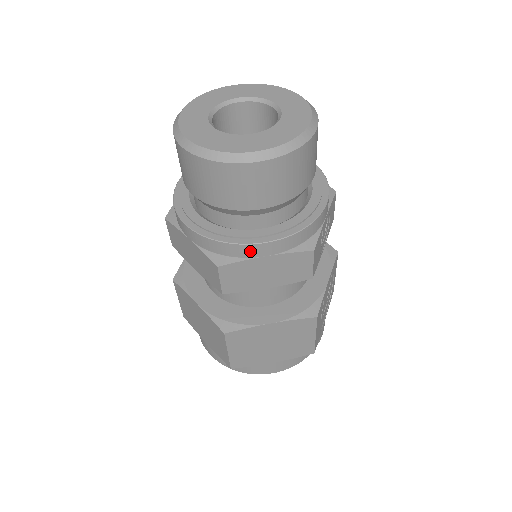
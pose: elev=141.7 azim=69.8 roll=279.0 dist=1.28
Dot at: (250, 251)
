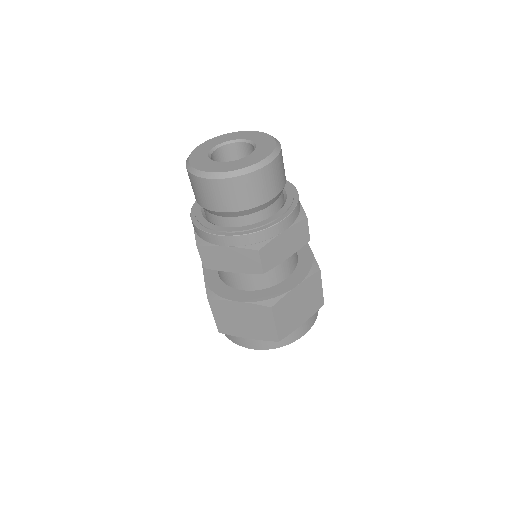
Dot at: (274, 231)
